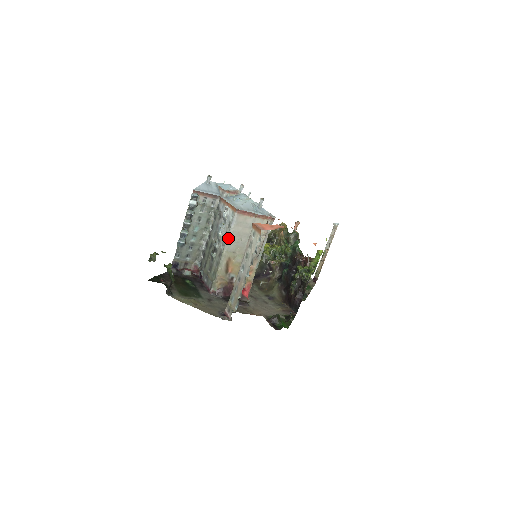
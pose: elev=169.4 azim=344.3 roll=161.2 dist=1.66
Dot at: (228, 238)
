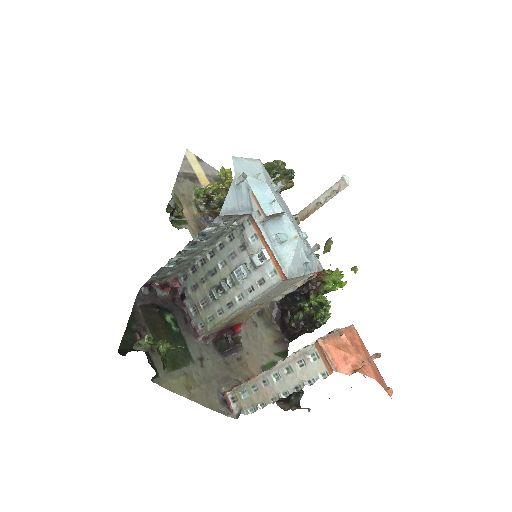
Dot at: (254, 300)
